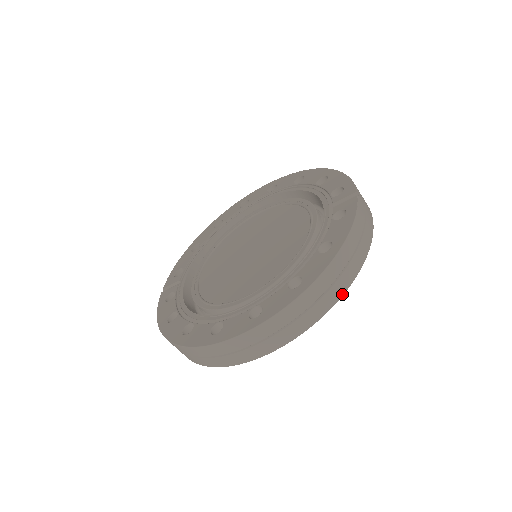
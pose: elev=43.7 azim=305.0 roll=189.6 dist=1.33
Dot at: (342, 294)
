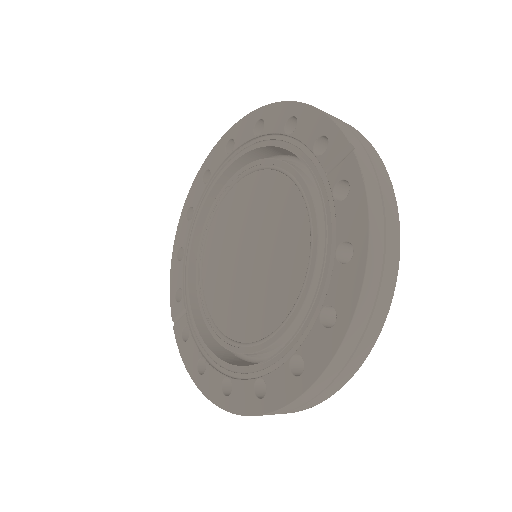
Dot at: (391, 300)
